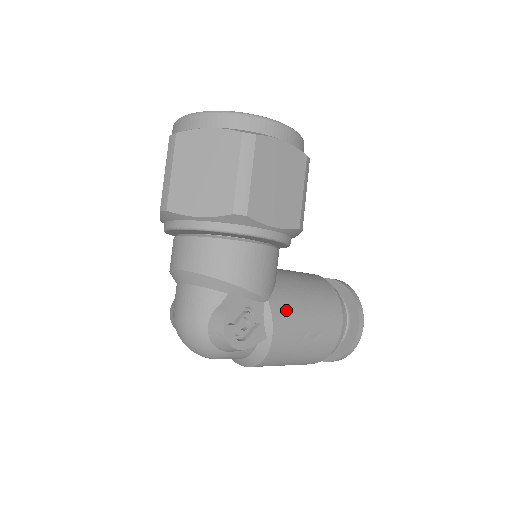
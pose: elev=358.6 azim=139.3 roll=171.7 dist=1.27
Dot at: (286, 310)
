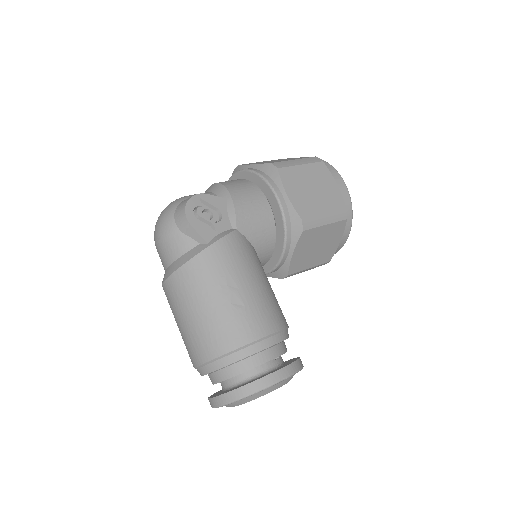
Dot at: (240, 250)
